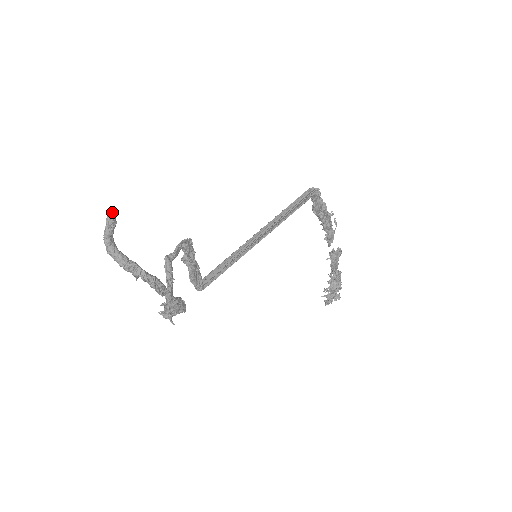
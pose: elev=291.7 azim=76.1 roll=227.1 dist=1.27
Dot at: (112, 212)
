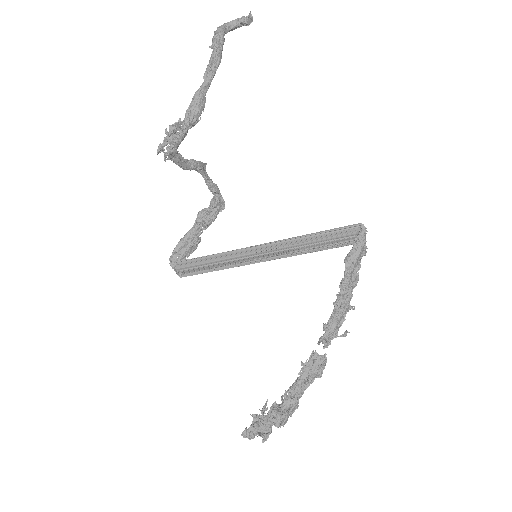
Dot at: occluded
